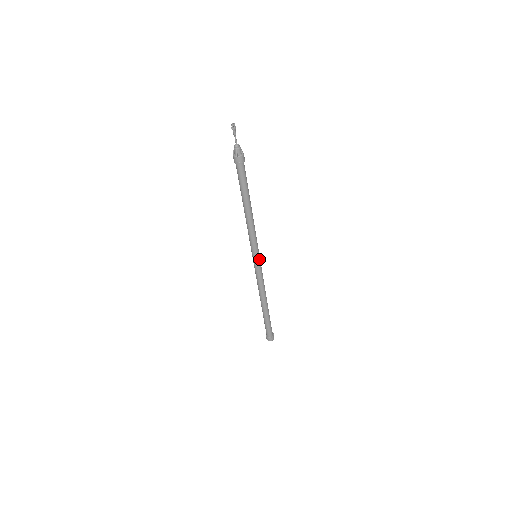
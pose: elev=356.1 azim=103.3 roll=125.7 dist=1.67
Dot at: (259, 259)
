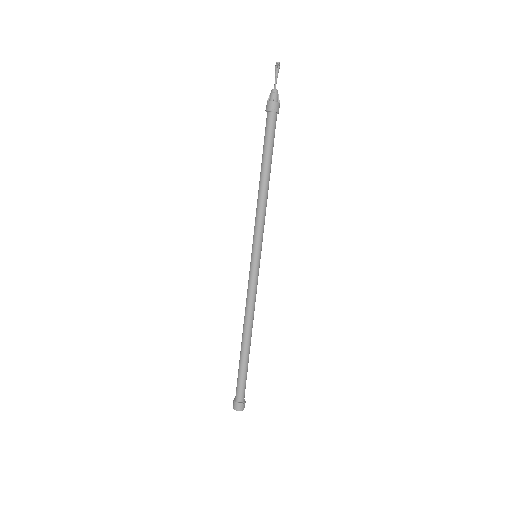
Dot at: (259, 260)
